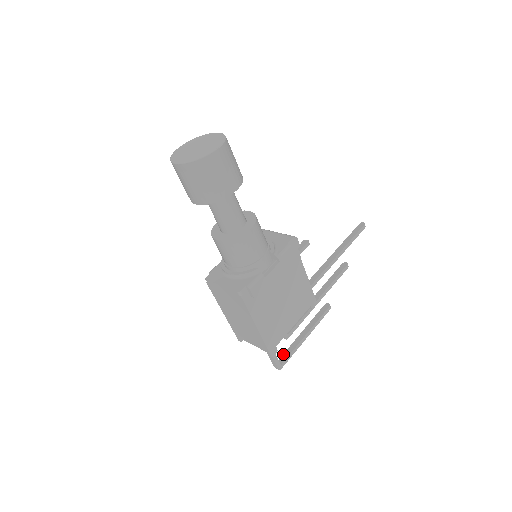
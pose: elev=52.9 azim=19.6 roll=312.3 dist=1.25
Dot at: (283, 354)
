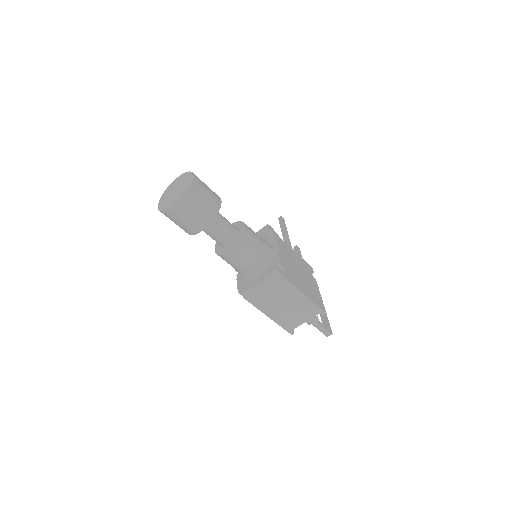
Dot at: occluded
